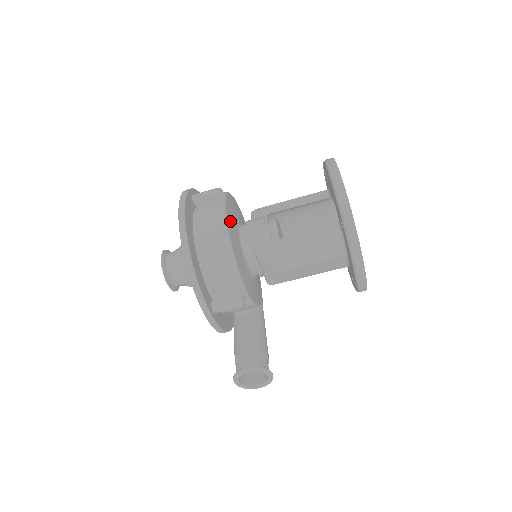
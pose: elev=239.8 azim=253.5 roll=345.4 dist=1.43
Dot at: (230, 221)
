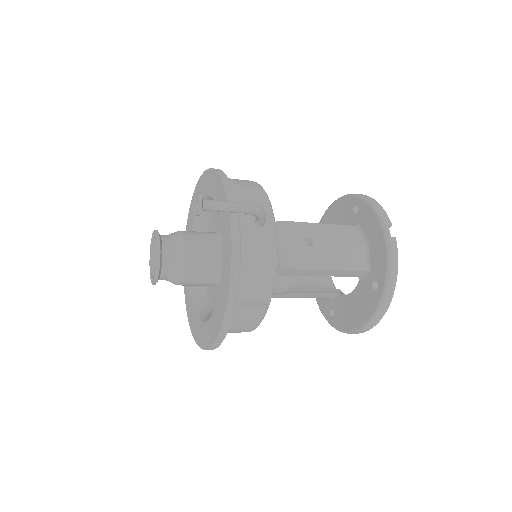
Dot at: occluded
